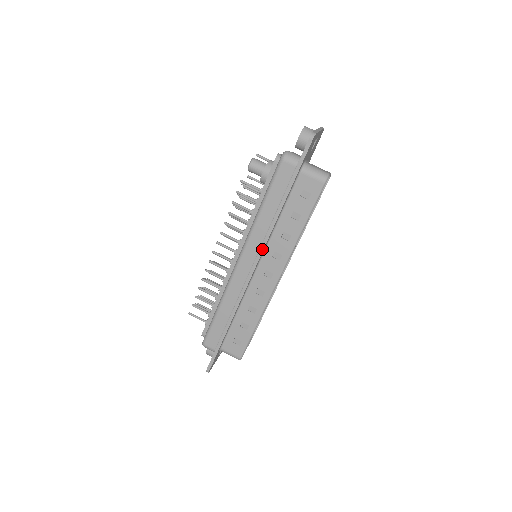
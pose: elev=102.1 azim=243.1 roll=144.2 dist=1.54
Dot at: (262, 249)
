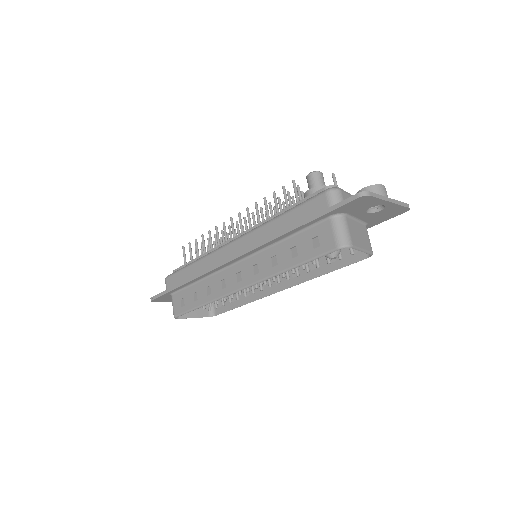
Dot at: (249, 250)
